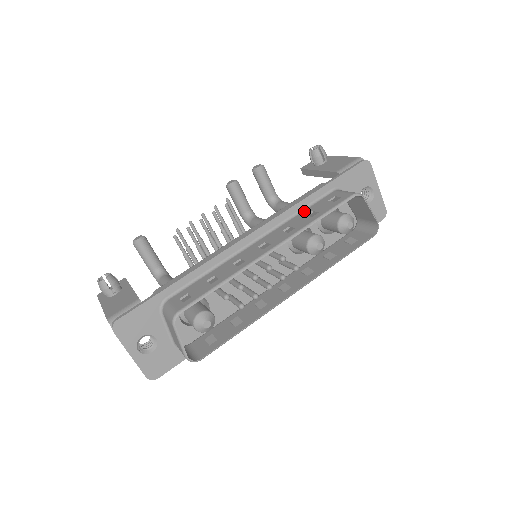
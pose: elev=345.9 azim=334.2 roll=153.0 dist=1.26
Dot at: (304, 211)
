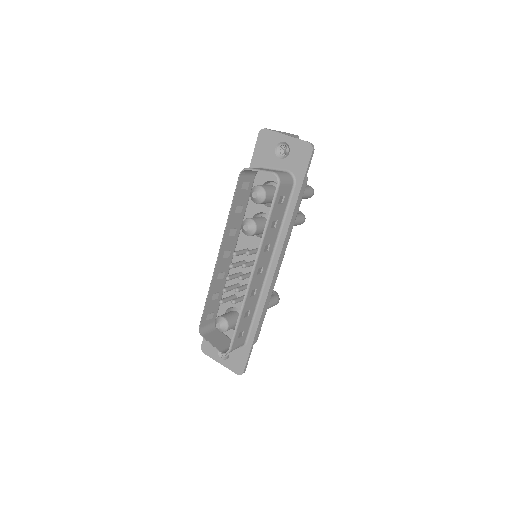
Dot at: (244, 207)
